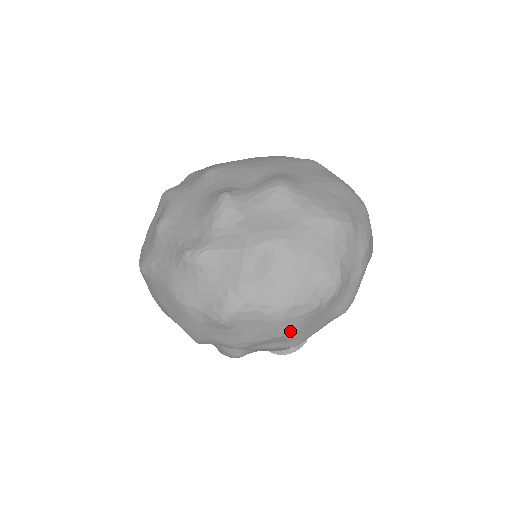
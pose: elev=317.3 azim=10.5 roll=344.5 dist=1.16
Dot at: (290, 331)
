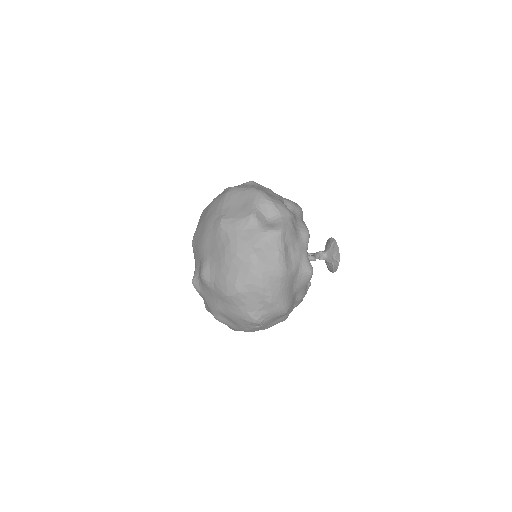
Dot at: occluded
